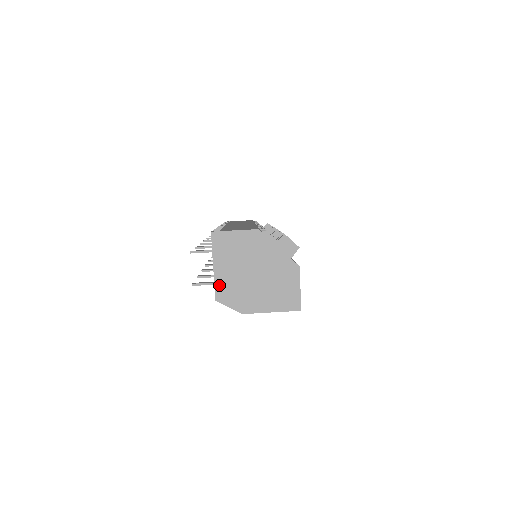
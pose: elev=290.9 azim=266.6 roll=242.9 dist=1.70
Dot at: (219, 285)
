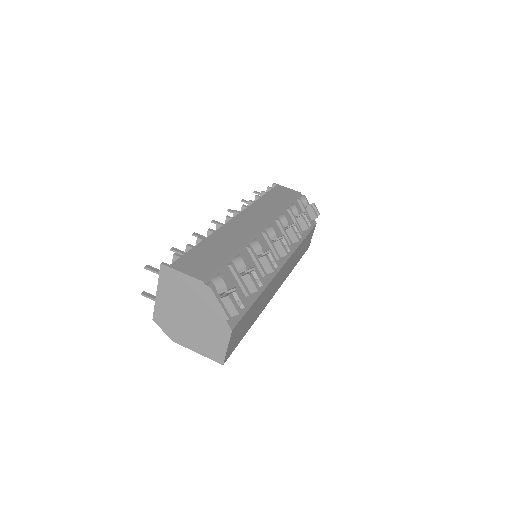
Dot at: (158, 309)
